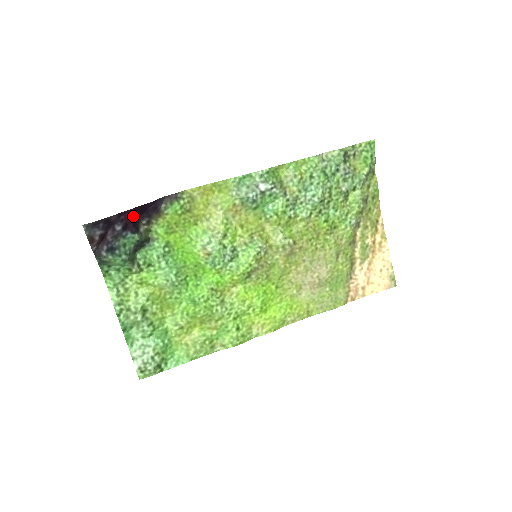
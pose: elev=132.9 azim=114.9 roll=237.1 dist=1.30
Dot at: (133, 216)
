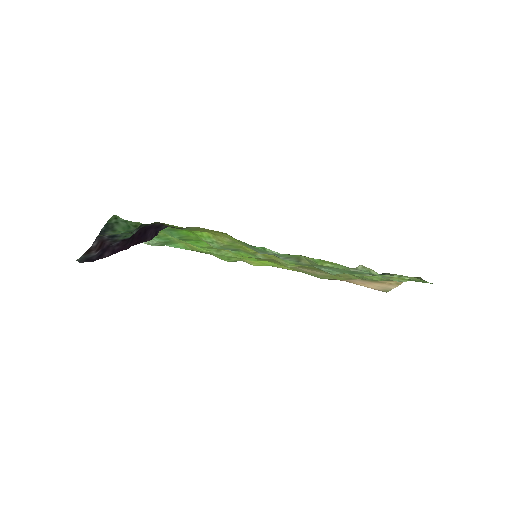
Dot at: (131, 238)
